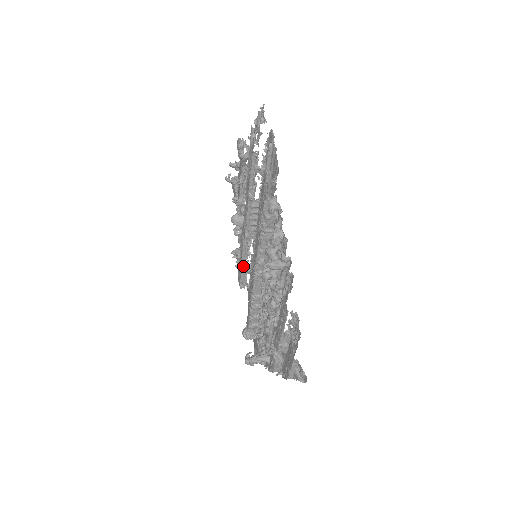
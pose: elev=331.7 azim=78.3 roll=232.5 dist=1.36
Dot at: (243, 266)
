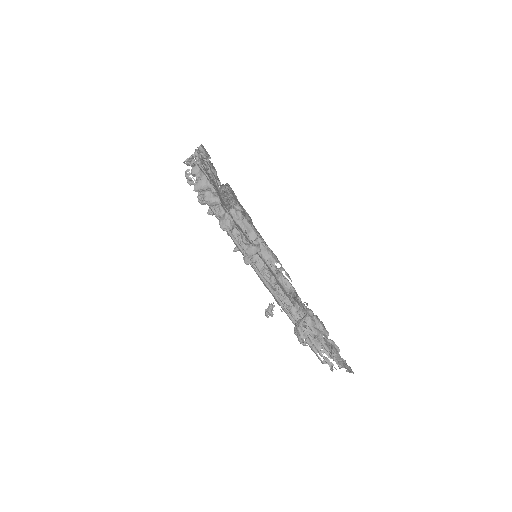
Dot at: occluded
